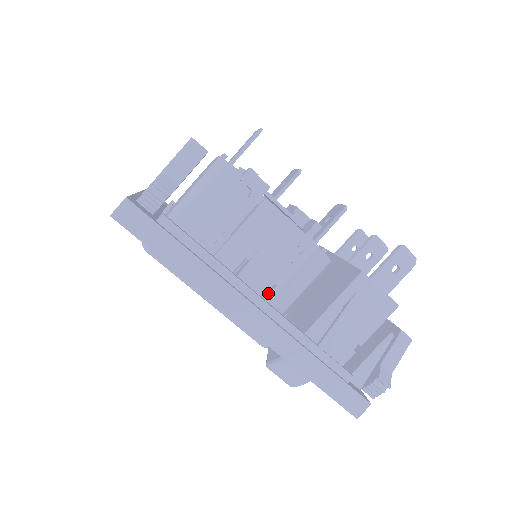
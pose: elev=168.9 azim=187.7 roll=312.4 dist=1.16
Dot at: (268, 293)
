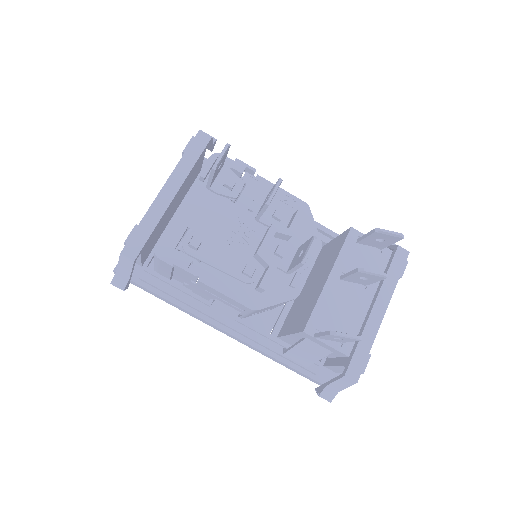
Dot at: occluded
